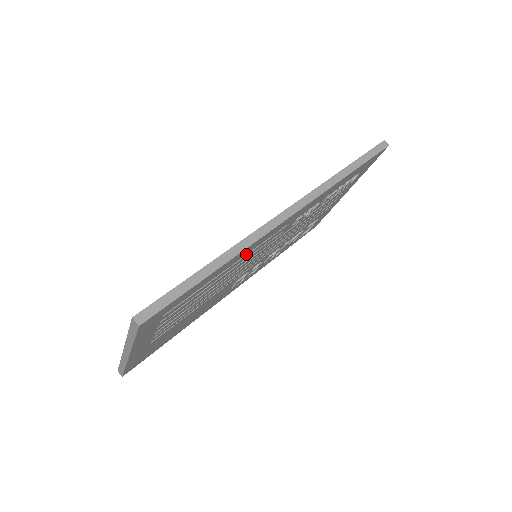
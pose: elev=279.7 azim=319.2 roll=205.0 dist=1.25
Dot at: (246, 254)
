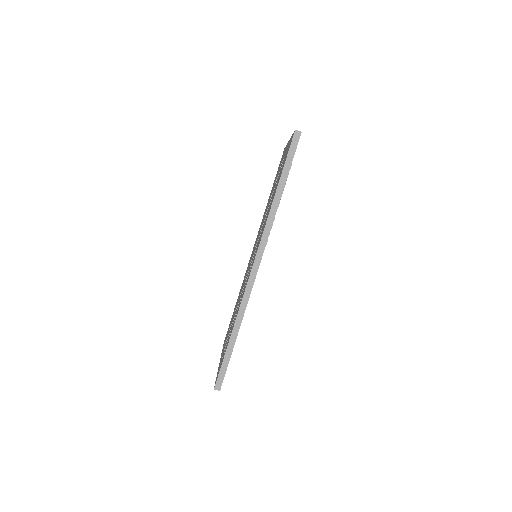
Dot at: occluded
